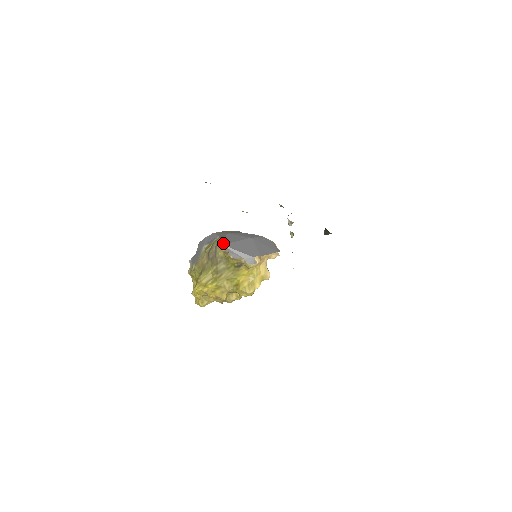
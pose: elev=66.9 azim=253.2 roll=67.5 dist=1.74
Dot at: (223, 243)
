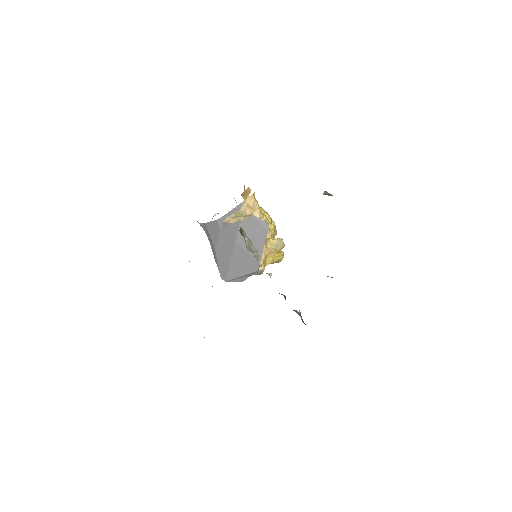
Dot at: (224, 278)
